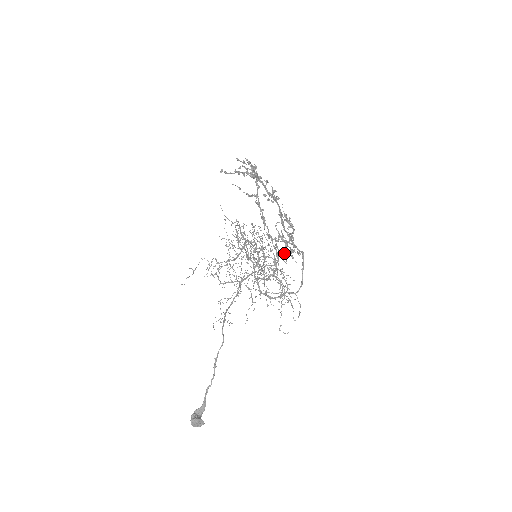
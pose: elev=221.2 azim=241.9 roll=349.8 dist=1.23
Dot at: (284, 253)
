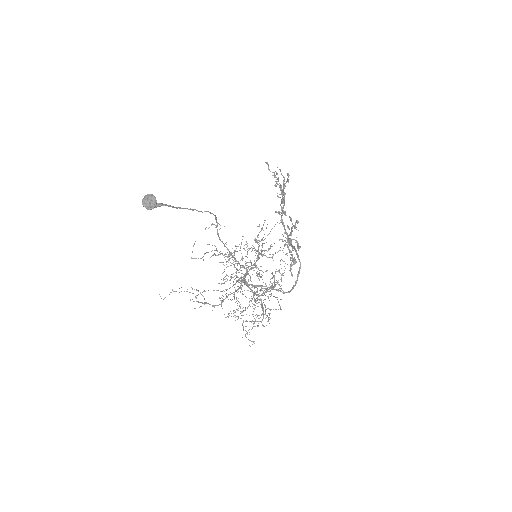
Dot at: occluded
